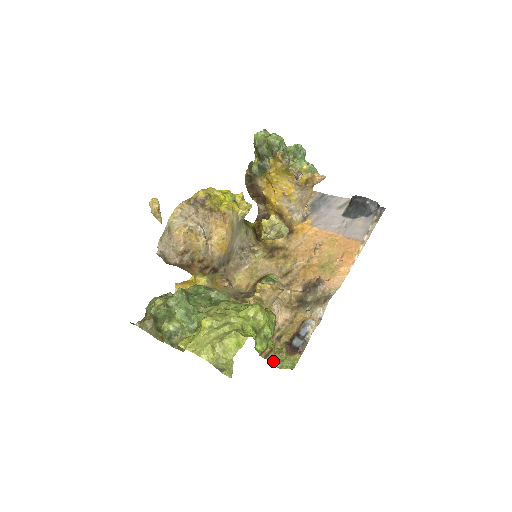
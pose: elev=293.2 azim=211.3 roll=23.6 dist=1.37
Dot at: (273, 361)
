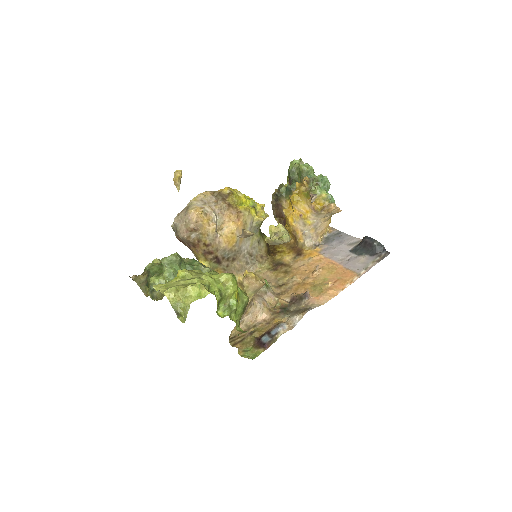
Dot at: (238, 349)
